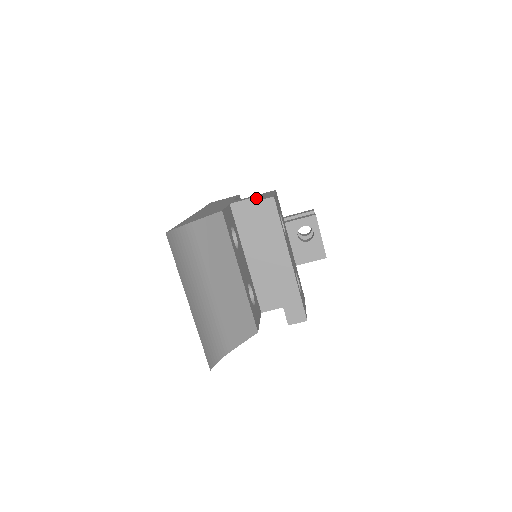
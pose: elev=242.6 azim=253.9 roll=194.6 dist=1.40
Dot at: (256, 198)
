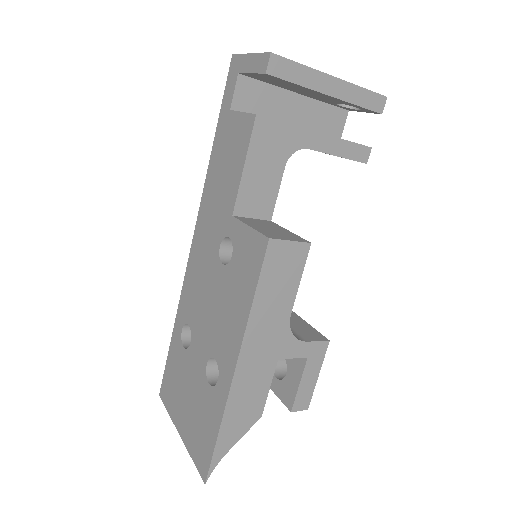
Dot at: (300, 384)
